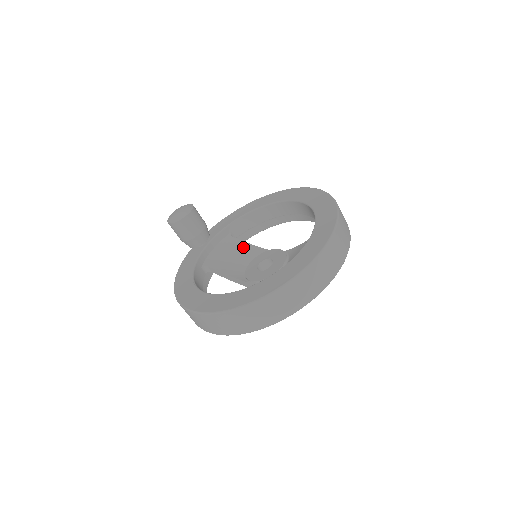
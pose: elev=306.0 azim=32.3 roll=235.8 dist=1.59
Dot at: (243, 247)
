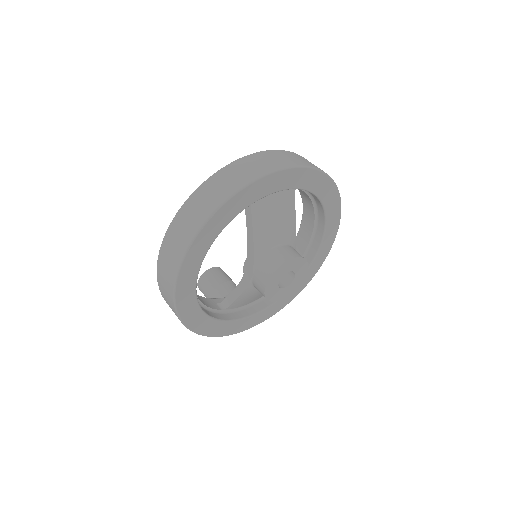
Dot at: occluded
